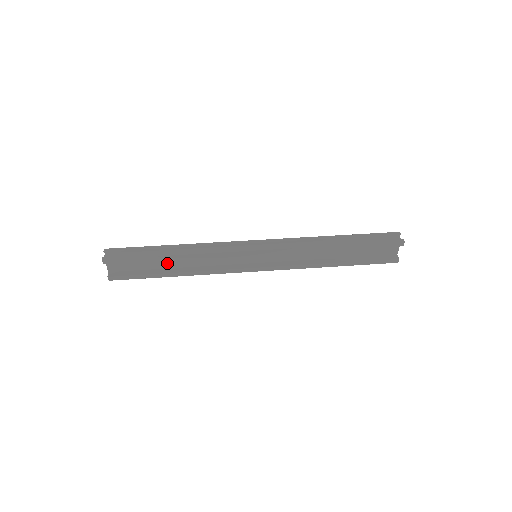
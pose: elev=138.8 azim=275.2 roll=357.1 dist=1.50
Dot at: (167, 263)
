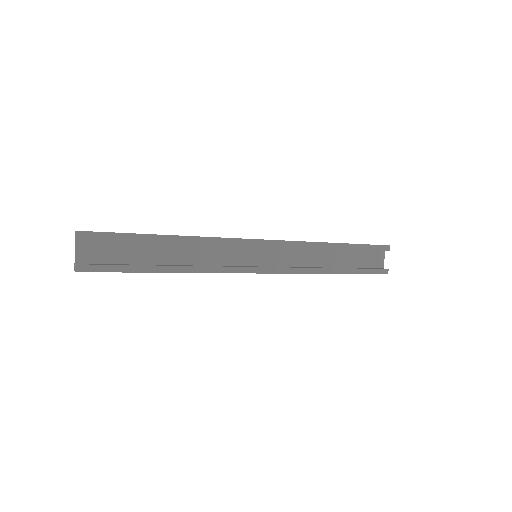
Dot at: (156, 256)
